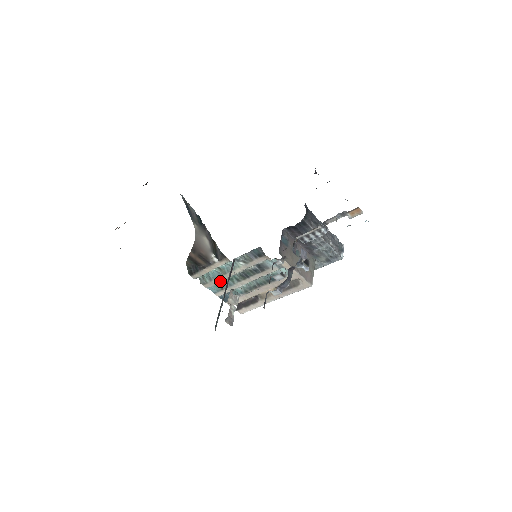
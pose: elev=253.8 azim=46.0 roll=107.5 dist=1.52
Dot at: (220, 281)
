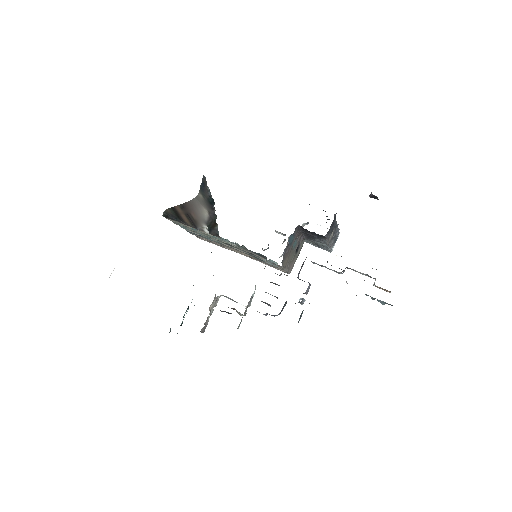
Dot at: (196, 231)
